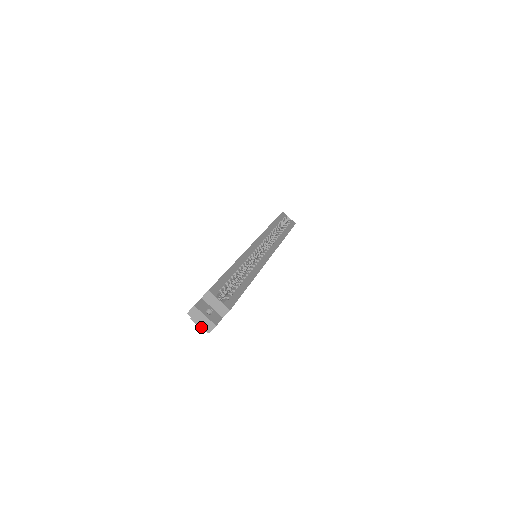
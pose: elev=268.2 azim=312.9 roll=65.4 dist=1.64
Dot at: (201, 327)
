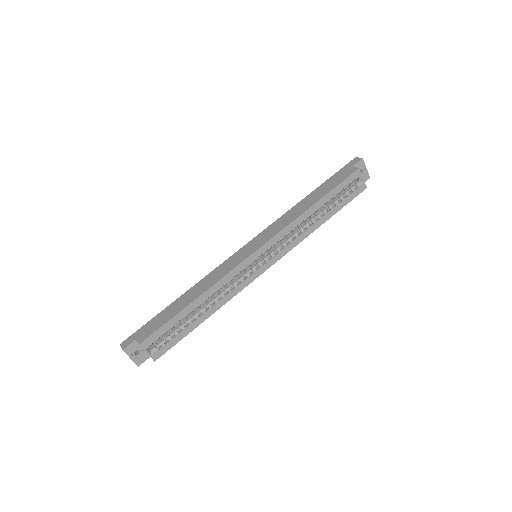
Dot at: occluded
